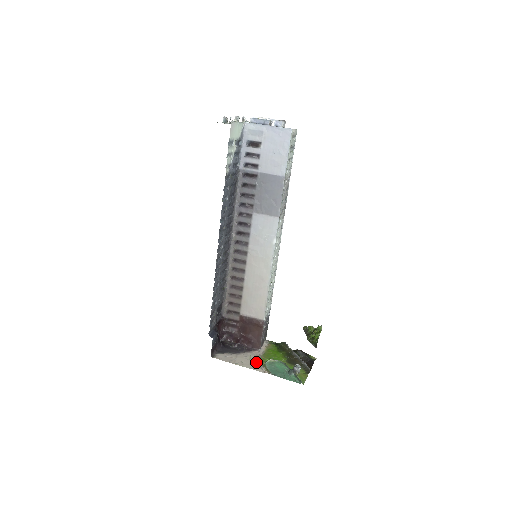
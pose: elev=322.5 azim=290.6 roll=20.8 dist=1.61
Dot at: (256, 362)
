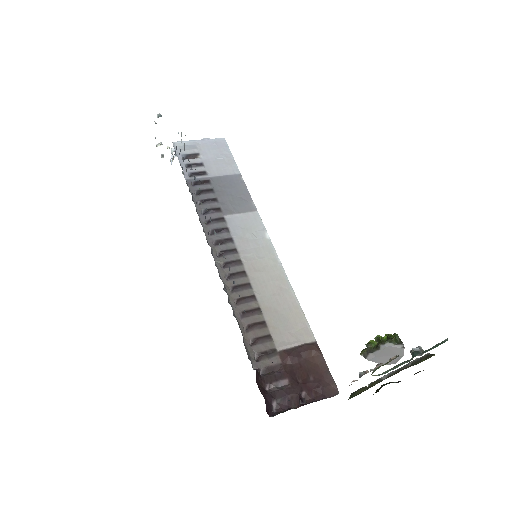
Dot at: (361, 376)
